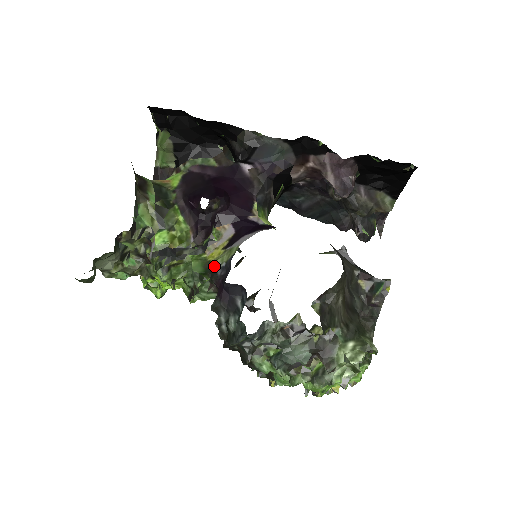
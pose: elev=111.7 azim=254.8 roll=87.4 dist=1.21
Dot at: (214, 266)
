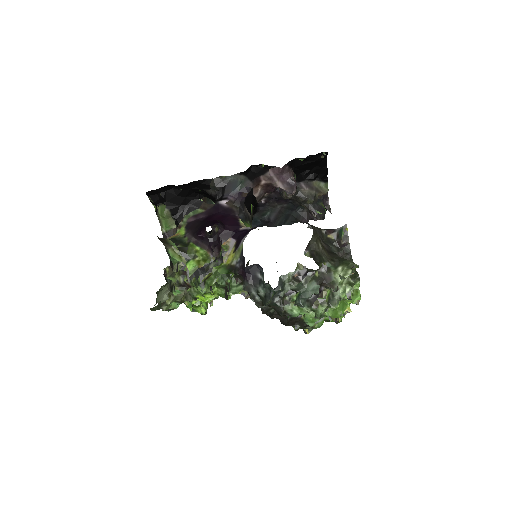
Dot at: (233, 265)
